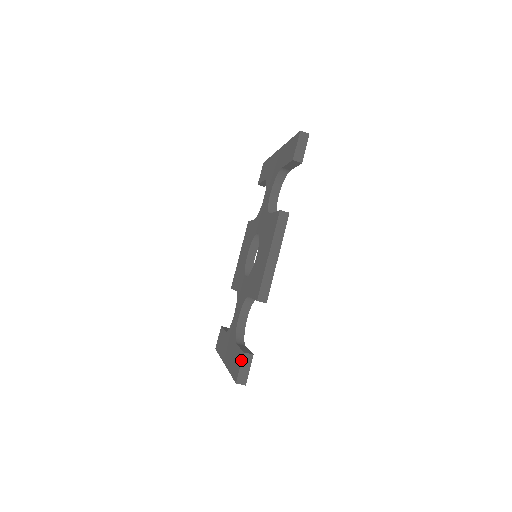
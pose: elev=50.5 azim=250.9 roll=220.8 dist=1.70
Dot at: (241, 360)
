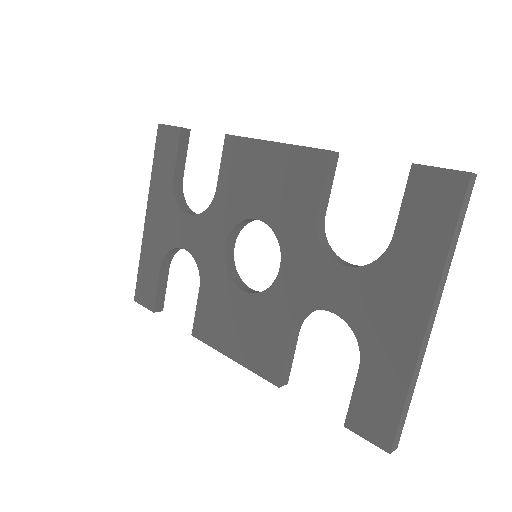
Dot at: (148, 308)
